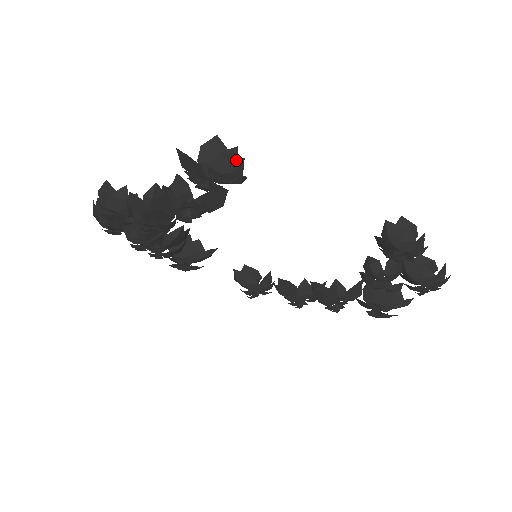
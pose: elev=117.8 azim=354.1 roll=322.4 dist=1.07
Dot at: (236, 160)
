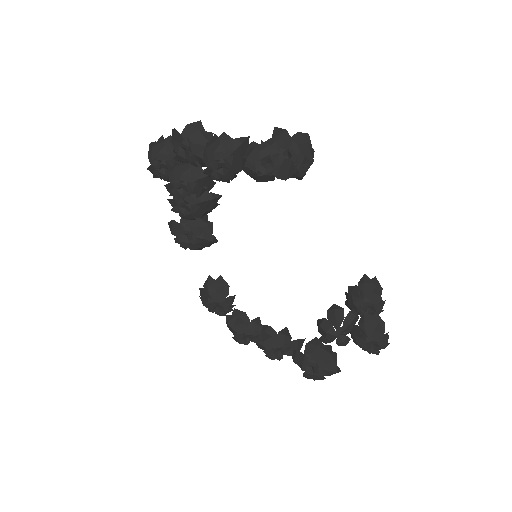
Dot at: (312, 156)
